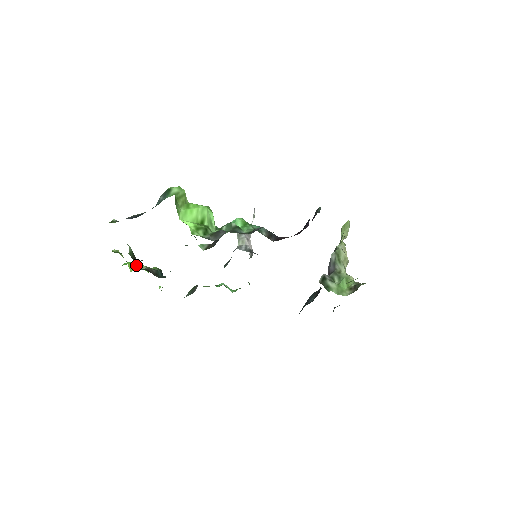
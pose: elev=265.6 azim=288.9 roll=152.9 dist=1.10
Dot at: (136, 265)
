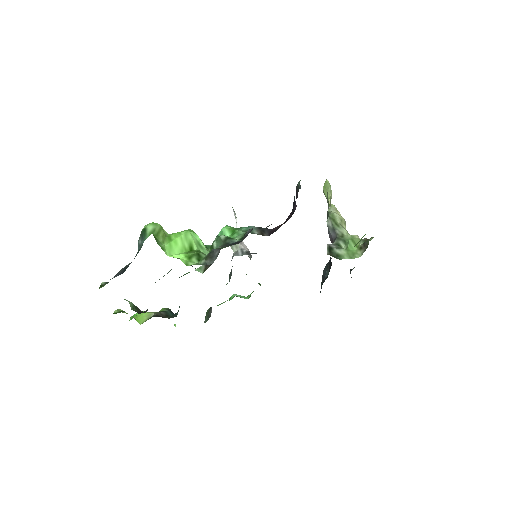
Dot at: (143, 315)
